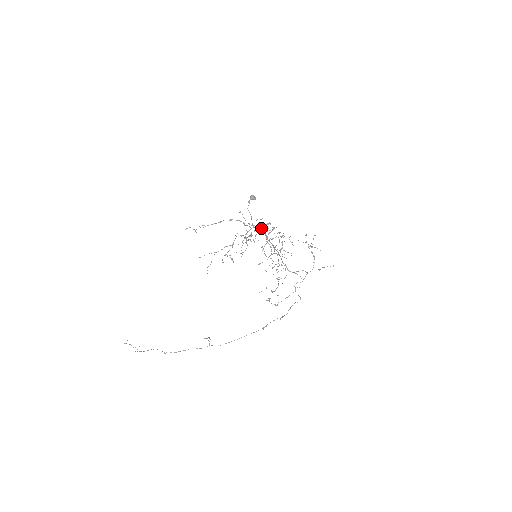
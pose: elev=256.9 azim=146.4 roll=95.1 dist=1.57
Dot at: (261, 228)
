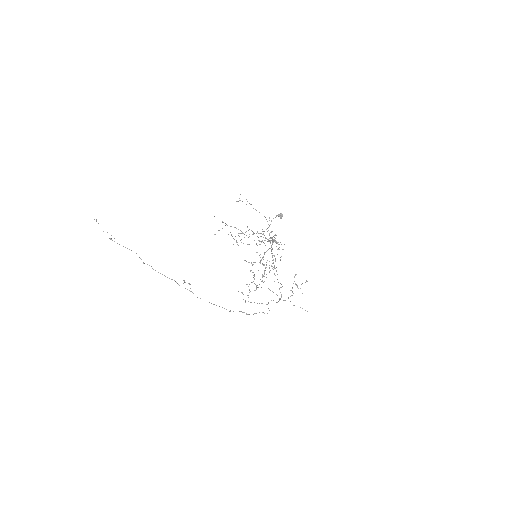
Dot at: occluded
